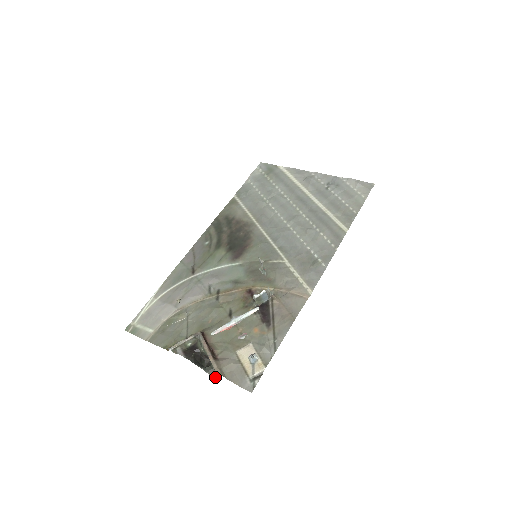
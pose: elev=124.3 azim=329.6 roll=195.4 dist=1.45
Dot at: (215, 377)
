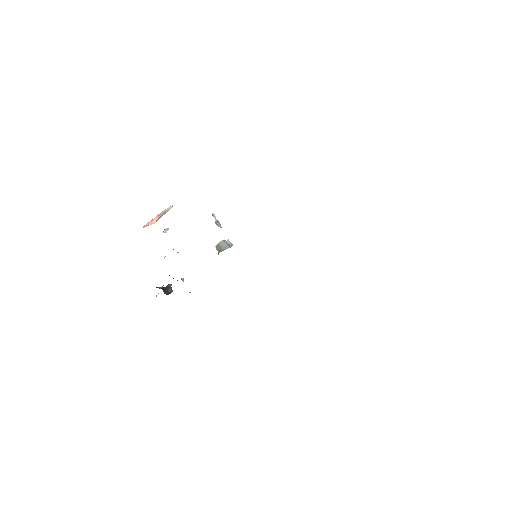
Dot at: occluded
